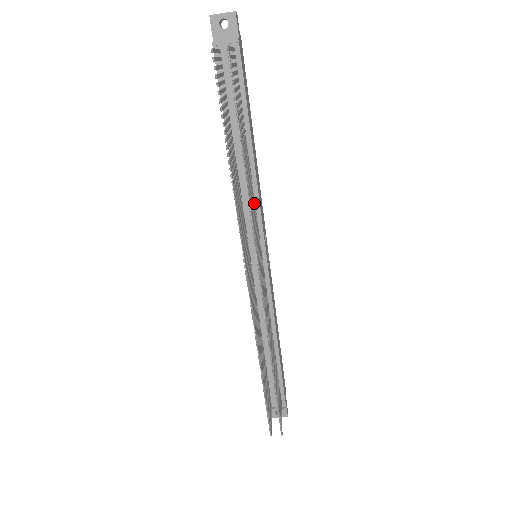
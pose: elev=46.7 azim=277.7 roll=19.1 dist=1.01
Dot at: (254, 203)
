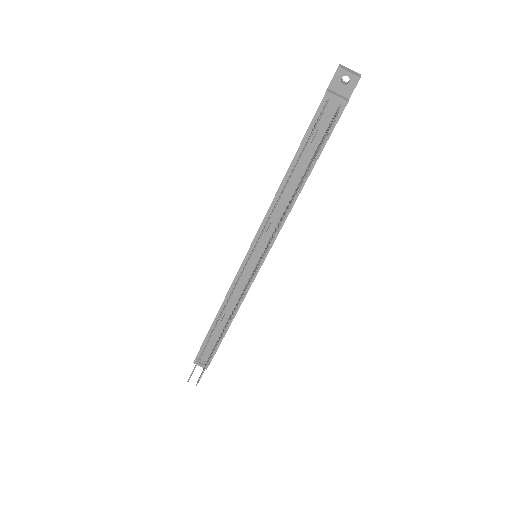
Dot at: occluded
